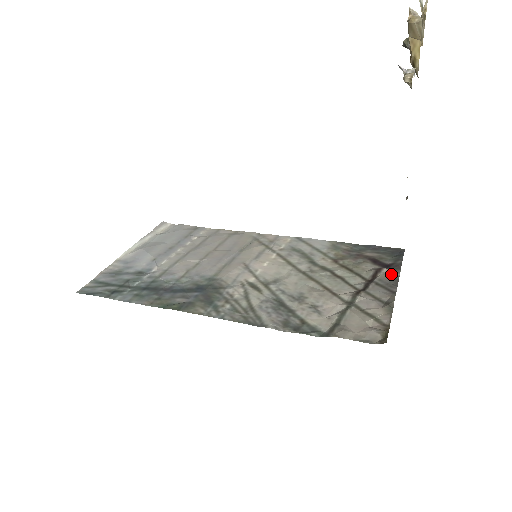
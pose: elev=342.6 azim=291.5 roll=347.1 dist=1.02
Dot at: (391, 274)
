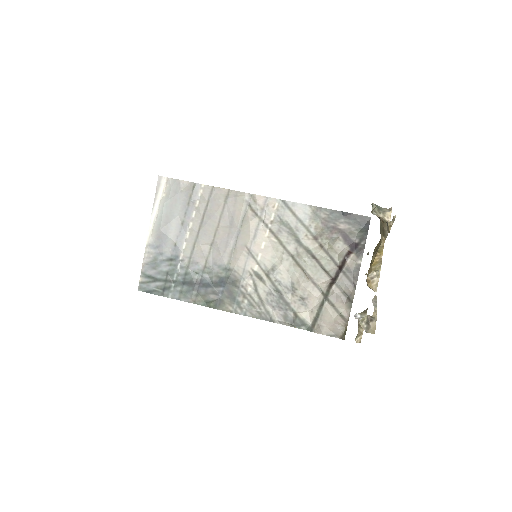
Dot at: (355, 261)
